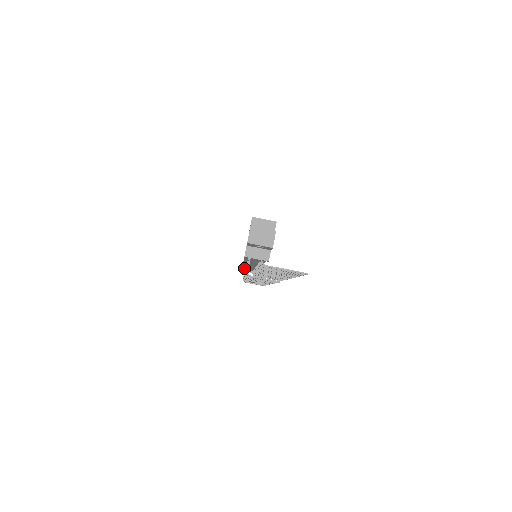
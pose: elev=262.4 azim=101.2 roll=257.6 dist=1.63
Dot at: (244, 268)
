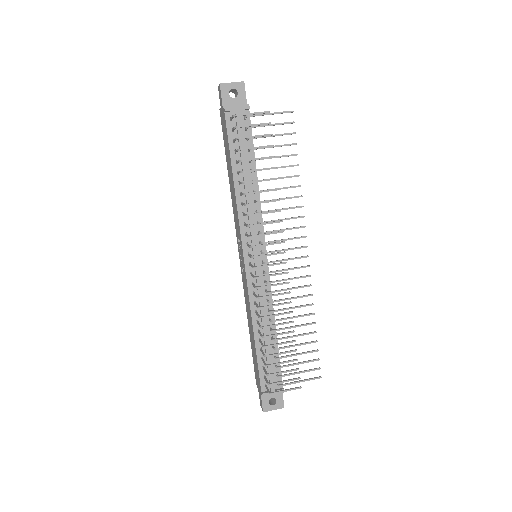
Dot at: (261, 370)
